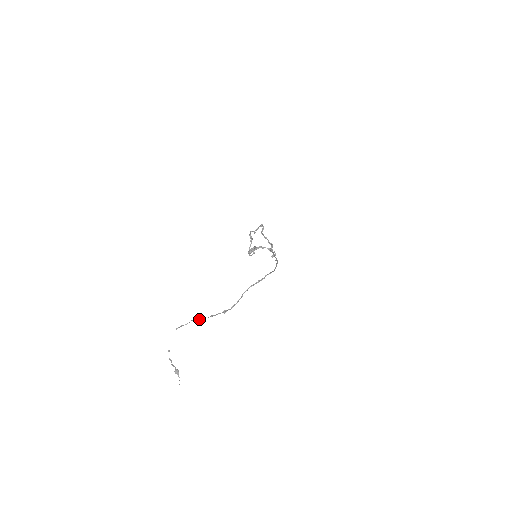
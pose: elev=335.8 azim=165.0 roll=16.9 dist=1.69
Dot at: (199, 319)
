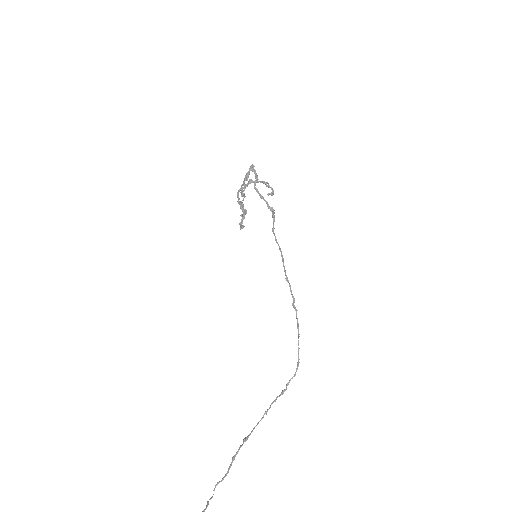
Dot at: (222, 480)
